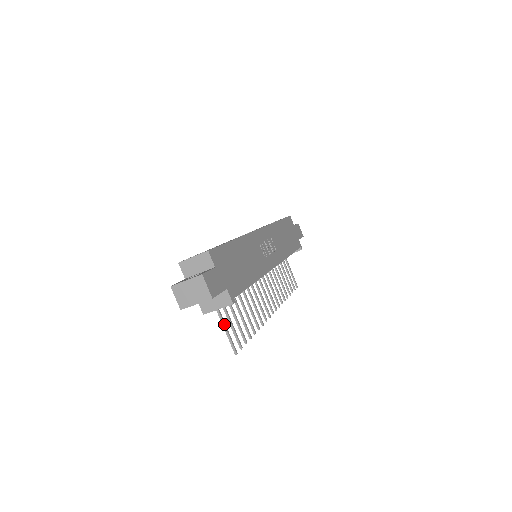
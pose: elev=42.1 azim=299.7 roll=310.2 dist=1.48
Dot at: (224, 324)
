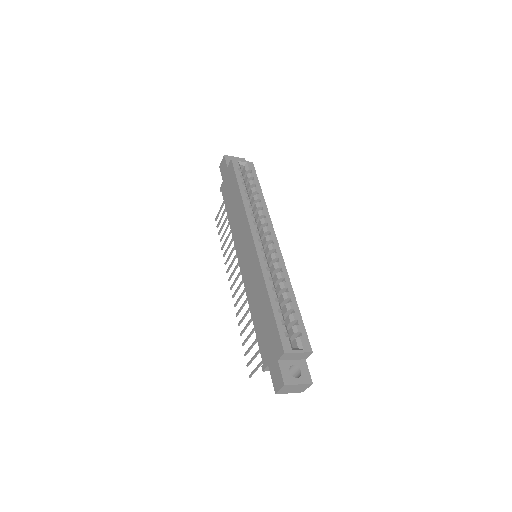
Dot at: occluded
